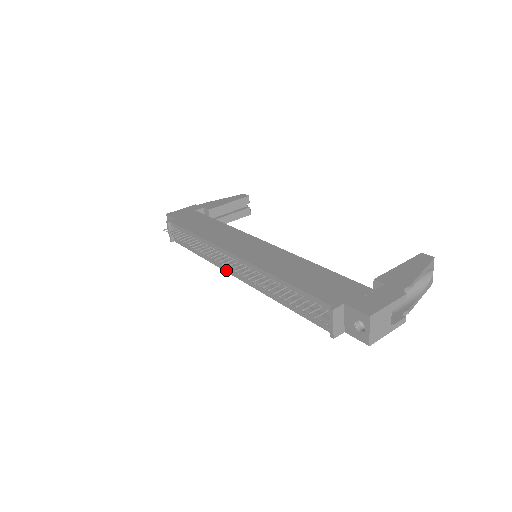
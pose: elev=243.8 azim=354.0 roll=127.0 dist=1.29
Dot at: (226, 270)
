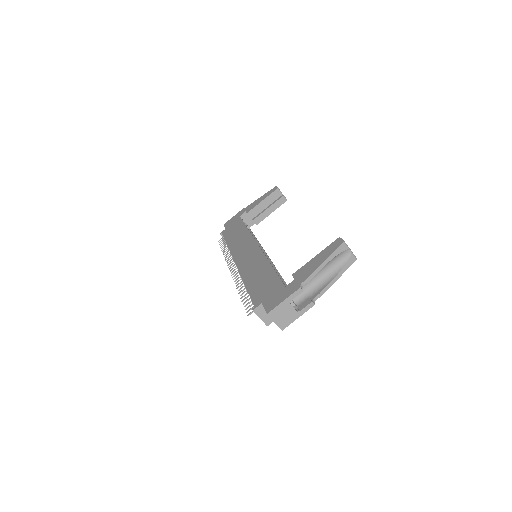
Dot at: occluded
